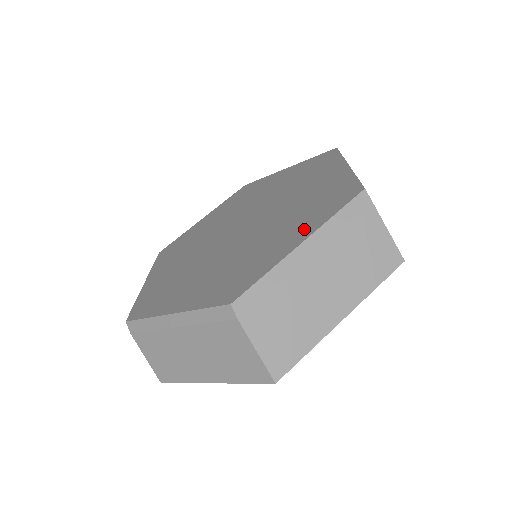
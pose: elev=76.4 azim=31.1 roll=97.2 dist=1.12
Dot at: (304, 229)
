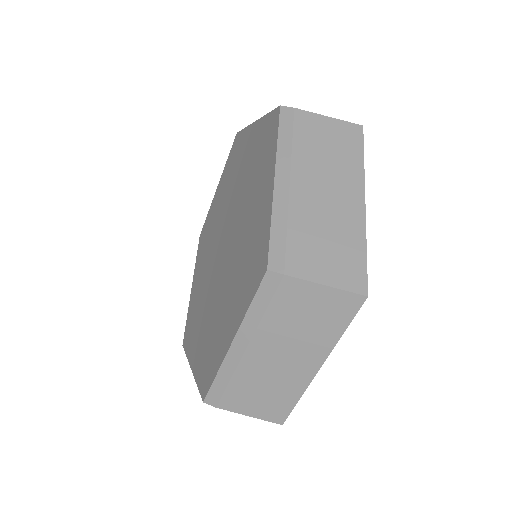
Dot at: (267, 175)
